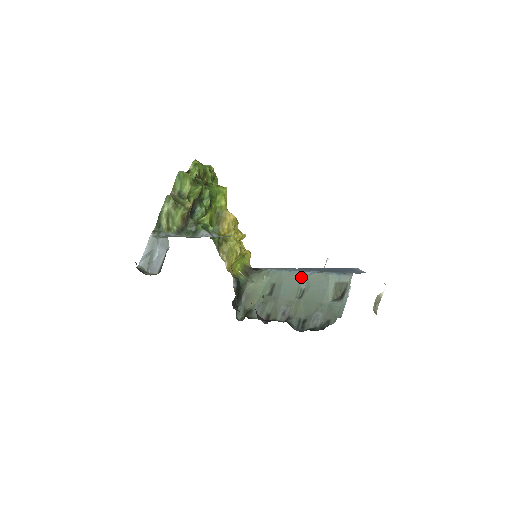
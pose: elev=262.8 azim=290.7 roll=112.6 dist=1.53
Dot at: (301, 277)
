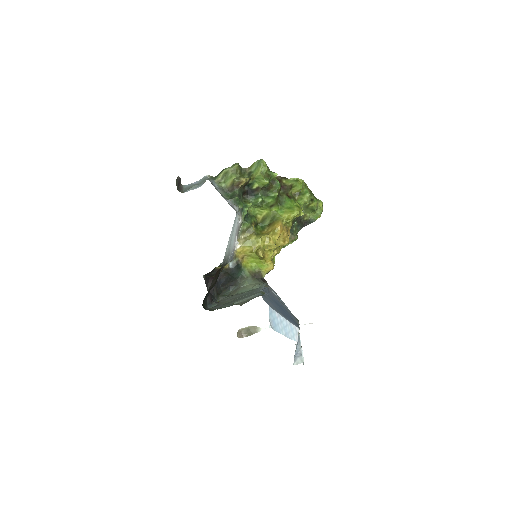
Dot at: occluded
